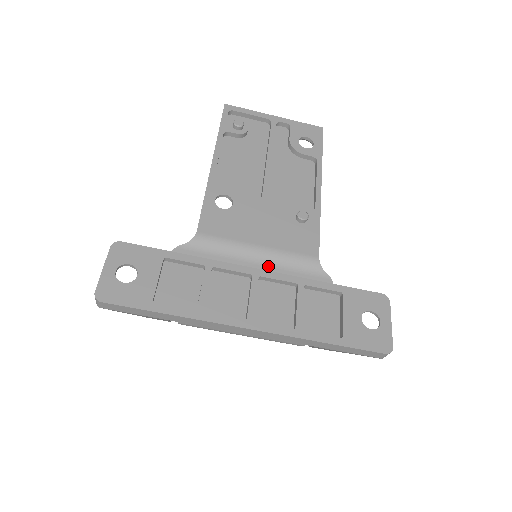
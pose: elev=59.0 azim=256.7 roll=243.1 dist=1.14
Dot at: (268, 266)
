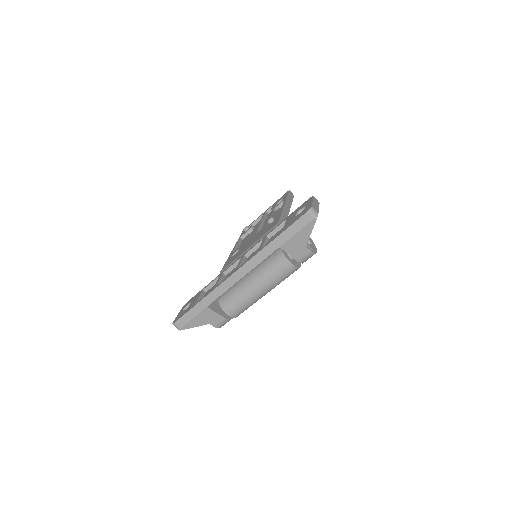
Dot at: occluded
